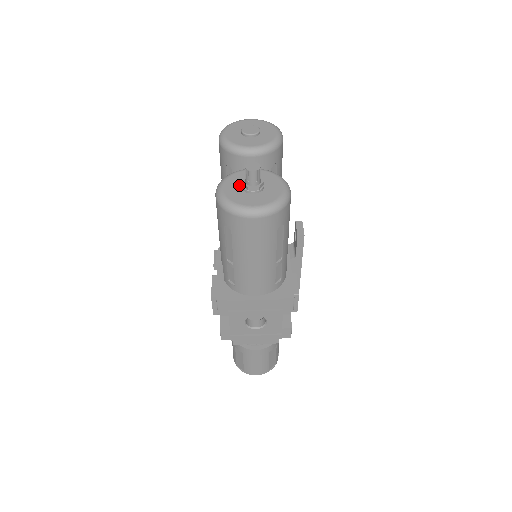
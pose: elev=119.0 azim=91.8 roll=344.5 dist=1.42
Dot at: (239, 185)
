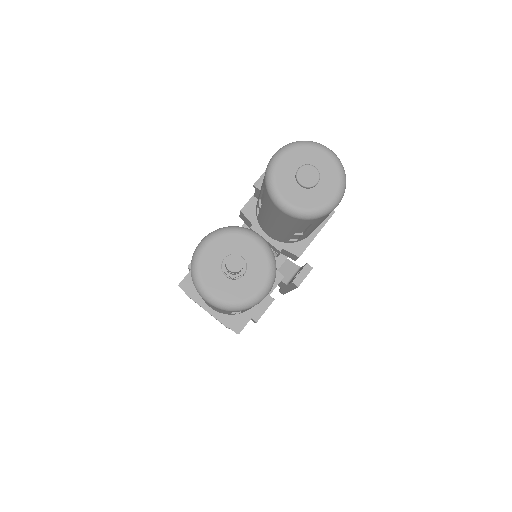
Dot at: (224, 254)
